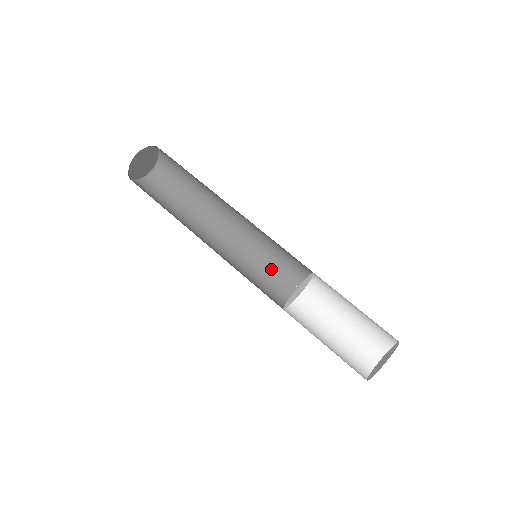
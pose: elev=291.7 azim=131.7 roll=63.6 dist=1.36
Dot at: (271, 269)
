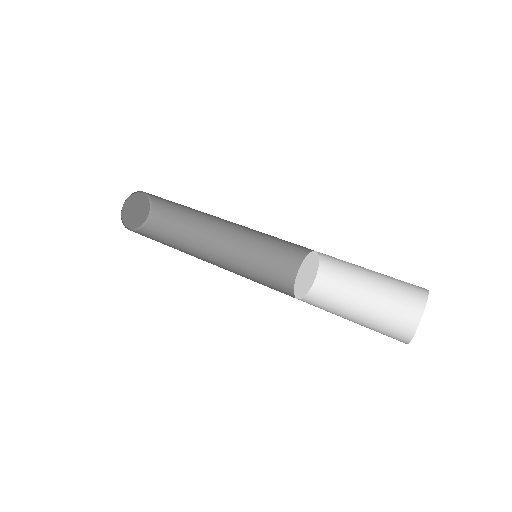
Dot at: (267, 283)
